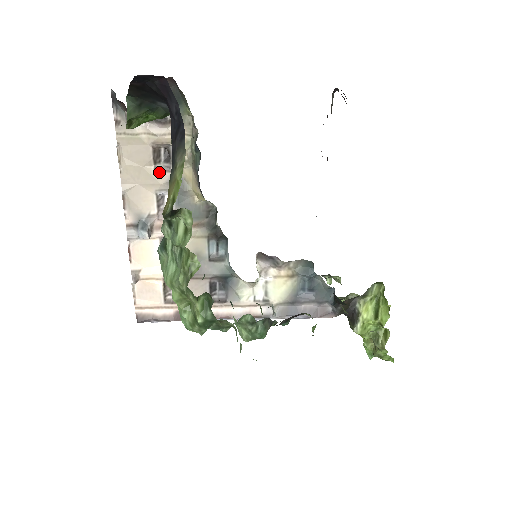
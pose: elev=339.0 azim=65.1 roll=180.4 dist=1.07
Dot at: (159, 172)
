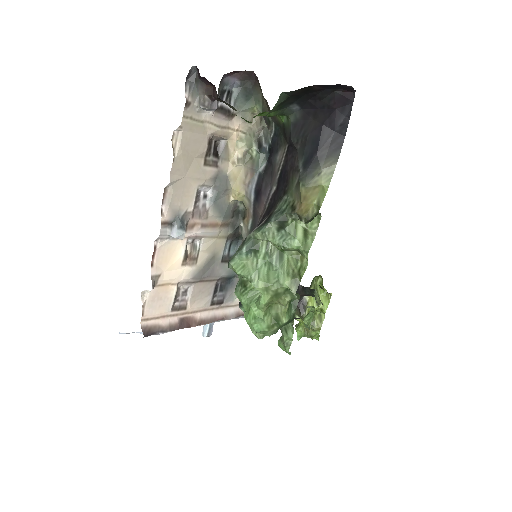
Dot at: (207, 166)
